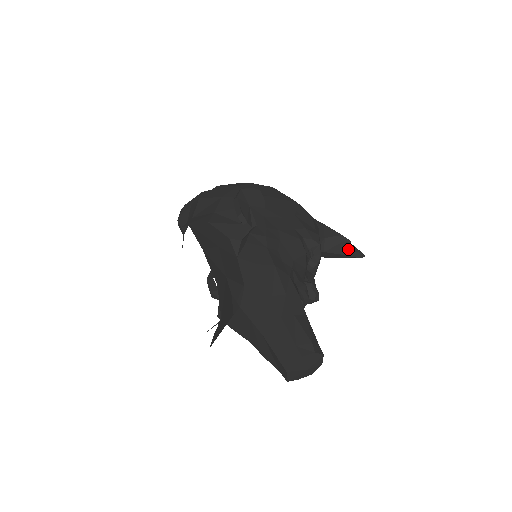
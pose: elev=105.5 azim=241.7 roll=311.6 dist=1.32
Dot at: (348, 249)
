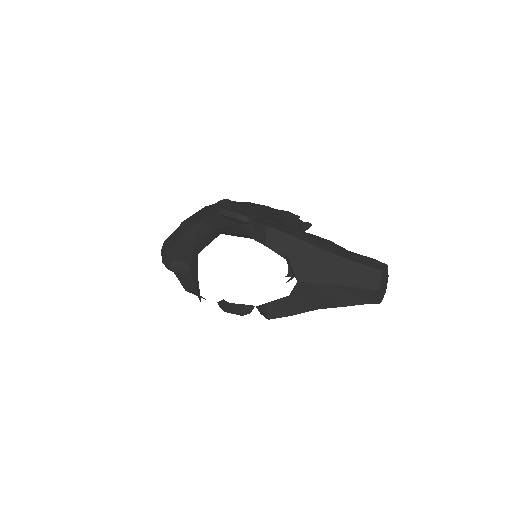
Dot at: occluded
